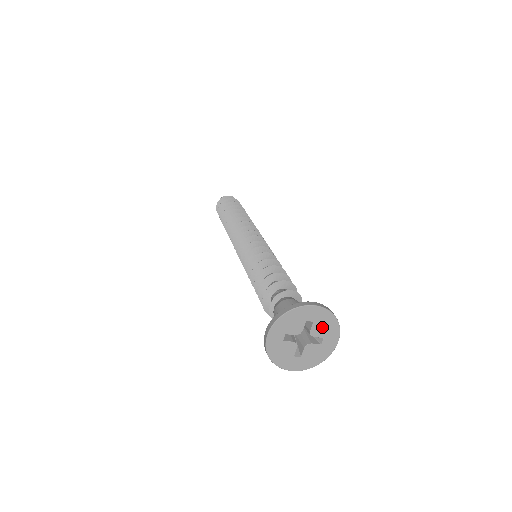
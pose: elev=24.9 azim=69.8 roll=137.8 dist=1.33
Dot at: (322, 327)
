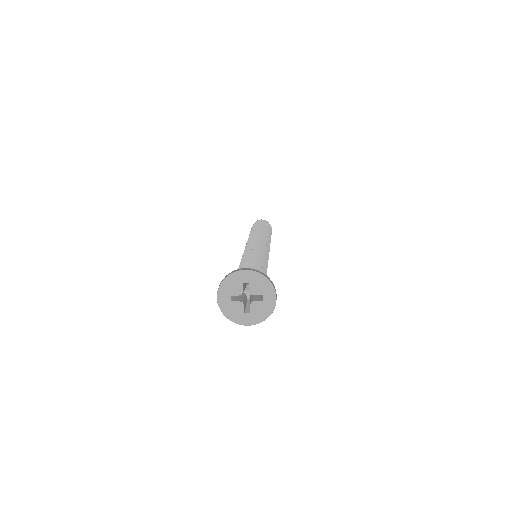
Dot at: (258, 286)
